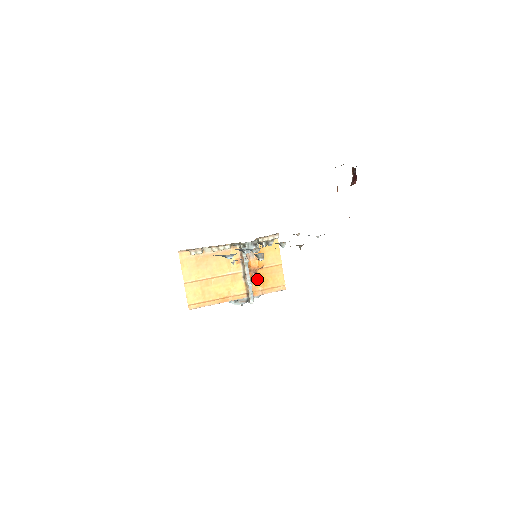
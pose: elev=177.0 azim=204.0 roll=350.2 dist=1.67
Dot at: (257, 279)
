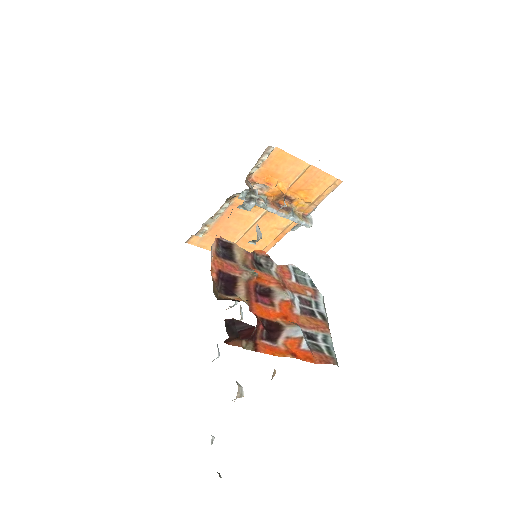
Dot at: (295, 199)
